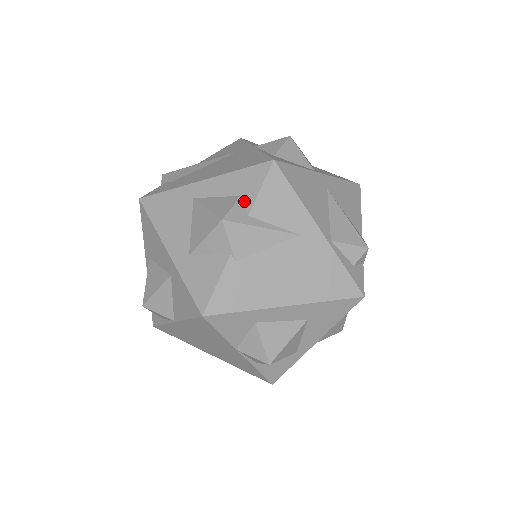
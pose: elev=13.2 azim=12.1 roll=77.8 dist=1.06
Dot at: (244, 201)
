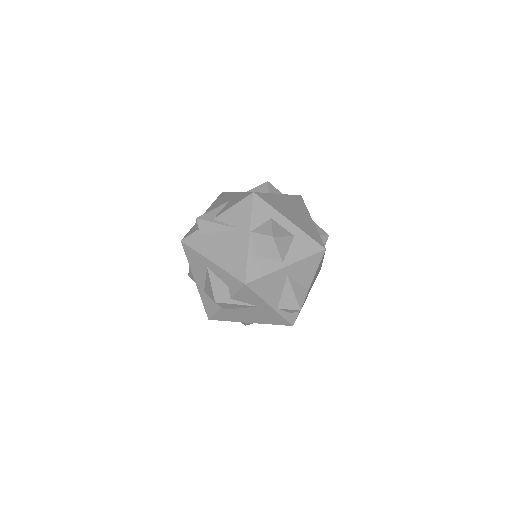
Dot at: (229, 291)
